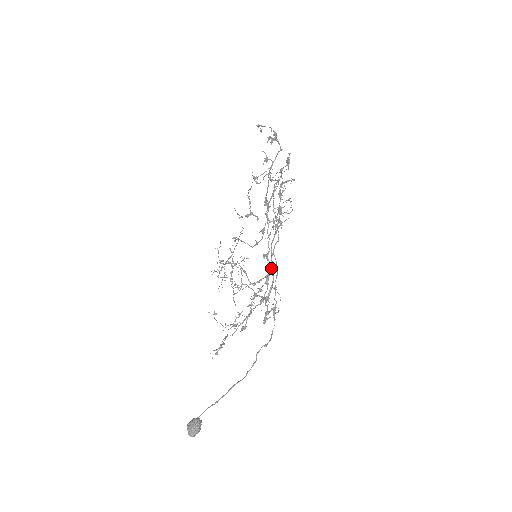
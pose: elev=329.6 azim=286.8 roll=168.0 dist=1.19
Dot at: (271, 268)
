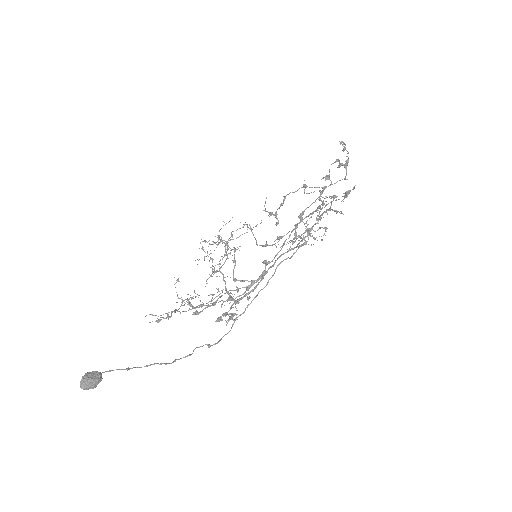
Dot at: (262, 277)
